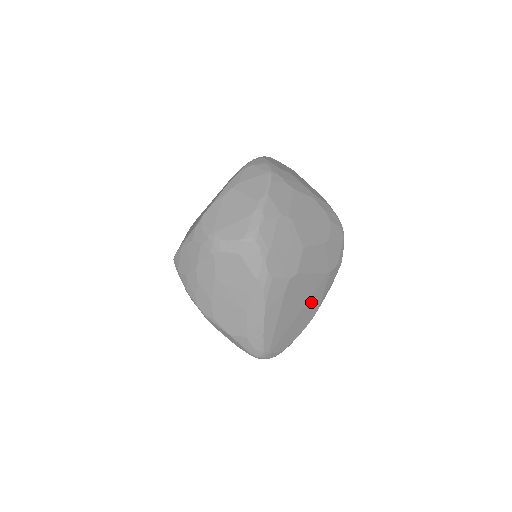
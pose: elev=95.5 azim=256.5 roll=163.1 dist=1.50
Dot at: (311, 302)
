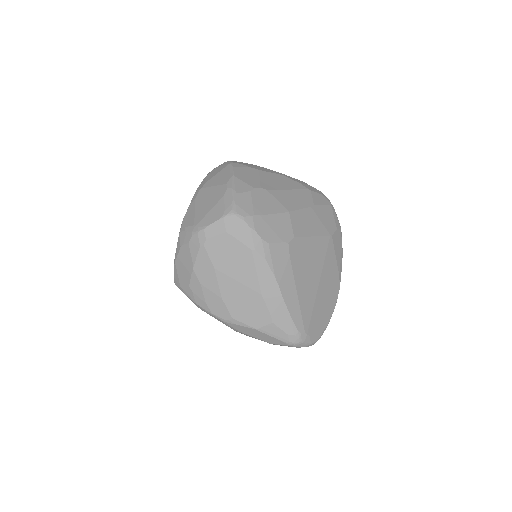
Dot at: (327, 271)
